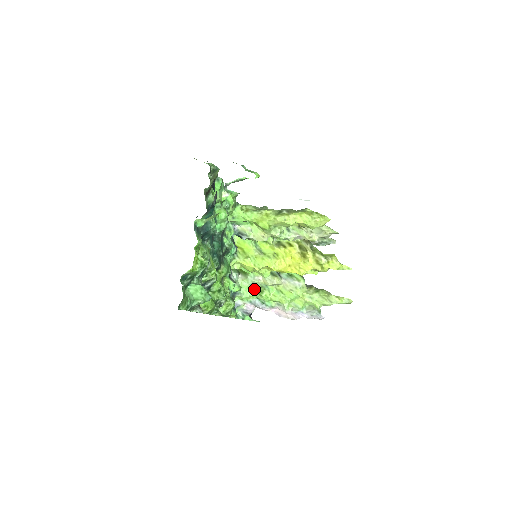
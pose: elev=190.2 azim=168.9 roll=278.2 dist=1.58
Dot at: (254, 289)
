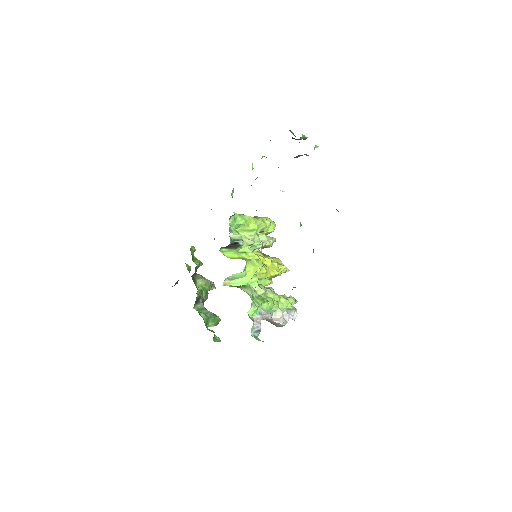
Dot at: (255, 300)
